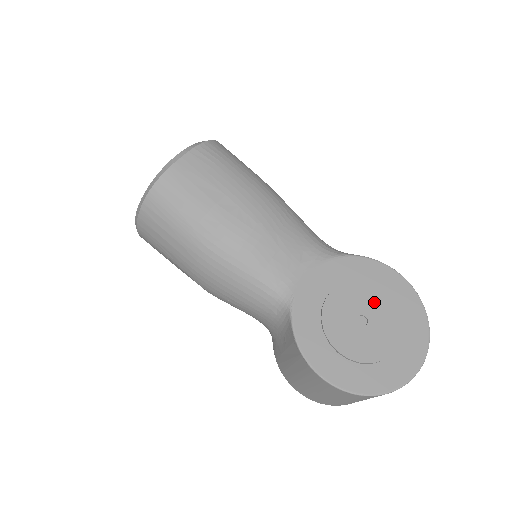
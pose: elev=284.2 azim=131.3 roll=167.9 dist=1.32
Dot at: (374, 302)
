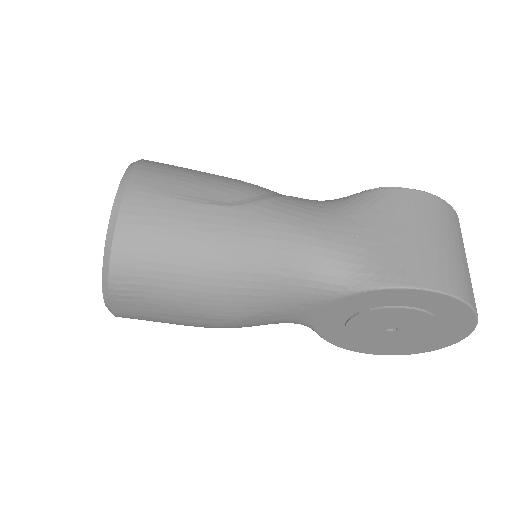
Dot at: (401, 318)
